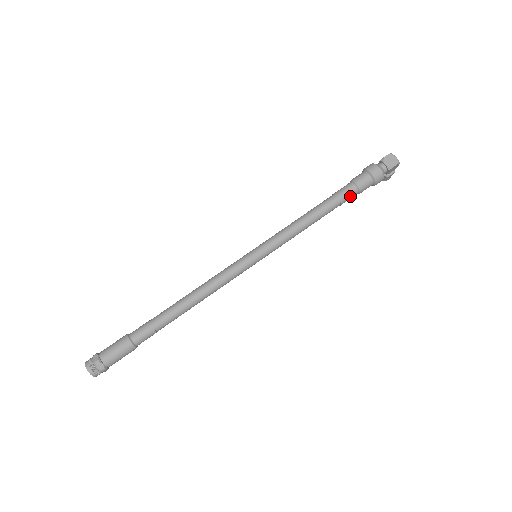
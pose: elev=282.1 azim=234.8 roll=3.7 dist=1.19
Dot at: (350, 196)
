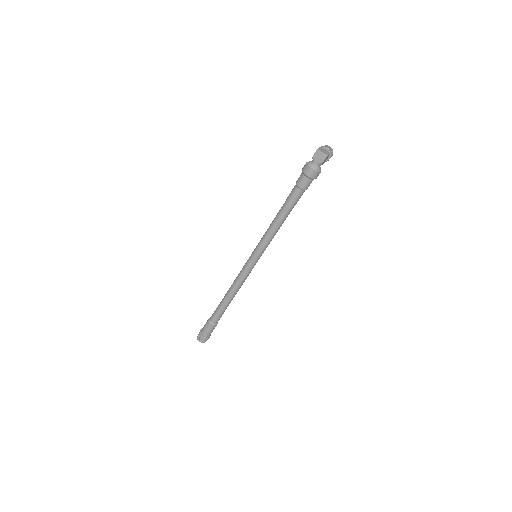
Dot at: (299, 196)
